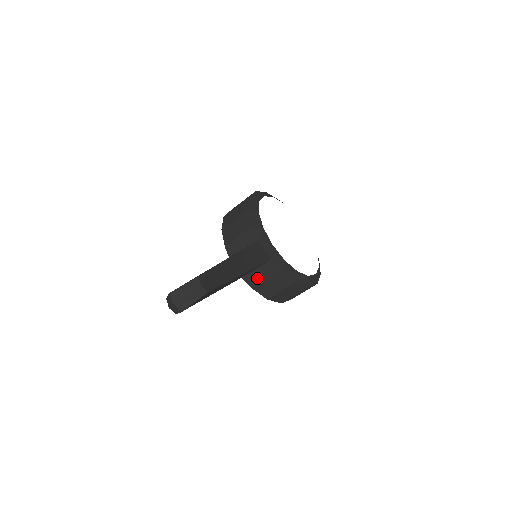
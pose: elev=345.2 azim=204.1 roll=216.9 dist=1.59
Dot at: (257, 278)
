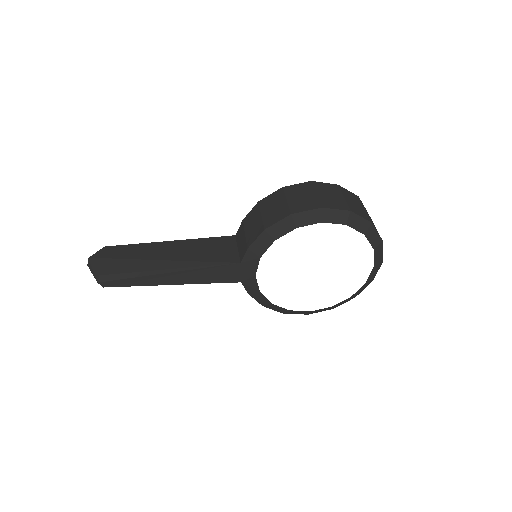
Dot at: occluded
